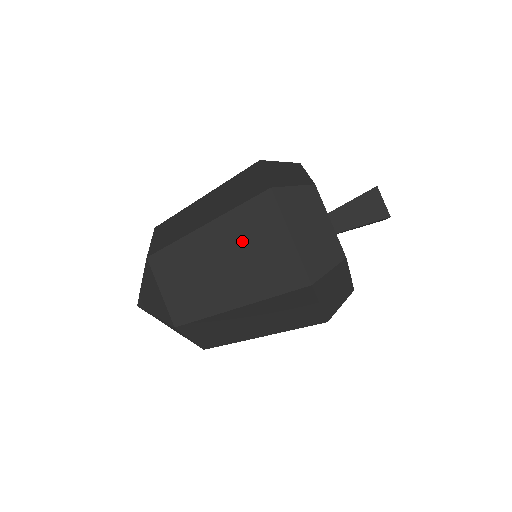
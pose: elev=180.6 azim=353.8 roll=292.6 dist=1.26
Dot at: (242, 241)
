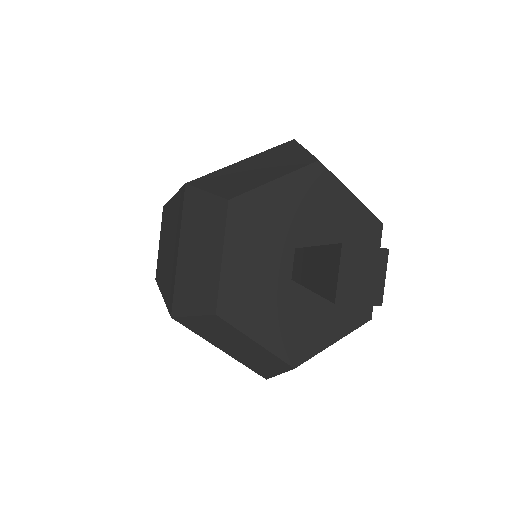
Dot at: (172, 230)
